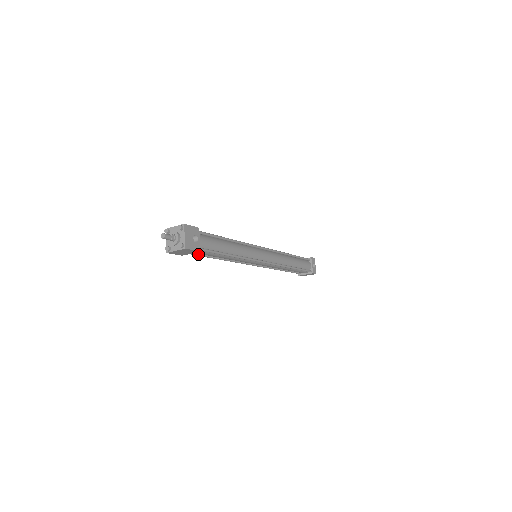
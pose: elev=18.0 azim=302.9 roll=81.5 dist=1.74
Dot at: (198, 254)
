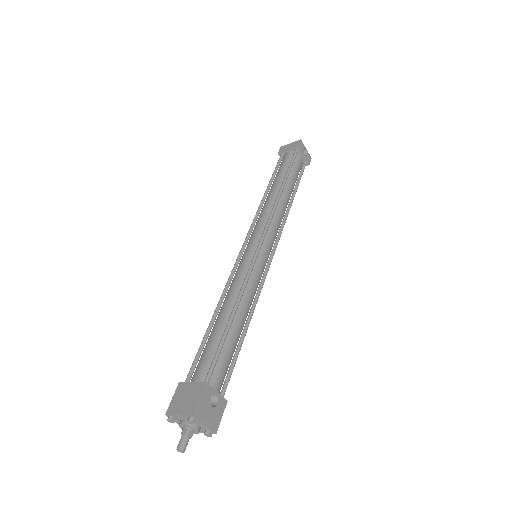
Dot at: occluded
